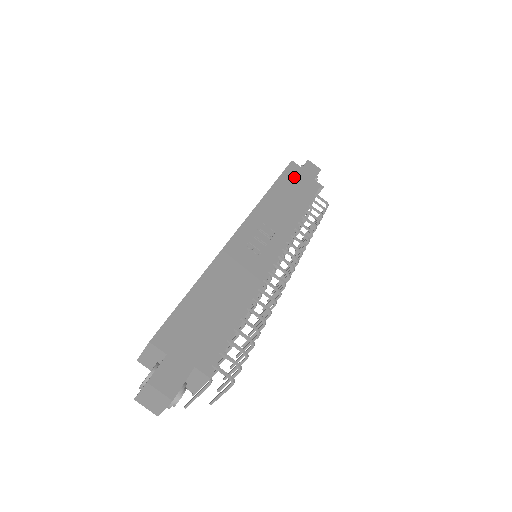
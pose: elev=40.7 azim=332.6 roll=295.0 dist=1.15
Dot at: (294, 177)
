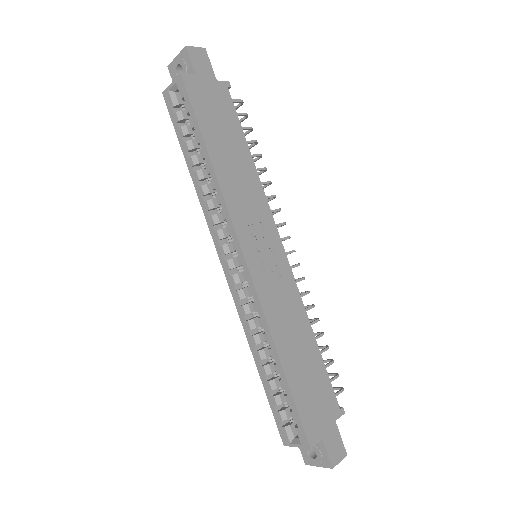
Dot at: (206, 106)
